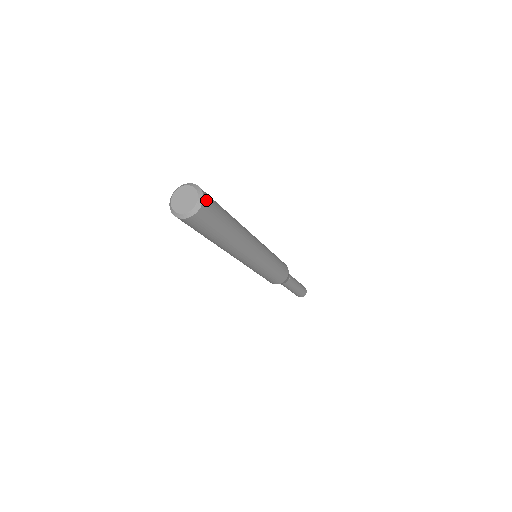
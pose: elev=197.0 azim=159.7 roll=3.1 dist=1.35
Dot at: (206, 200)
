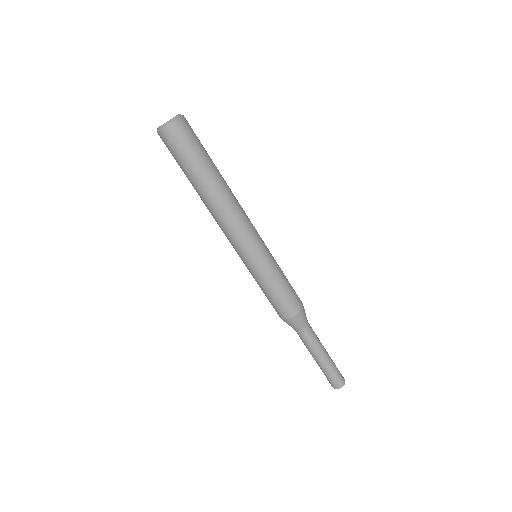
Dot at: (186, 120)
